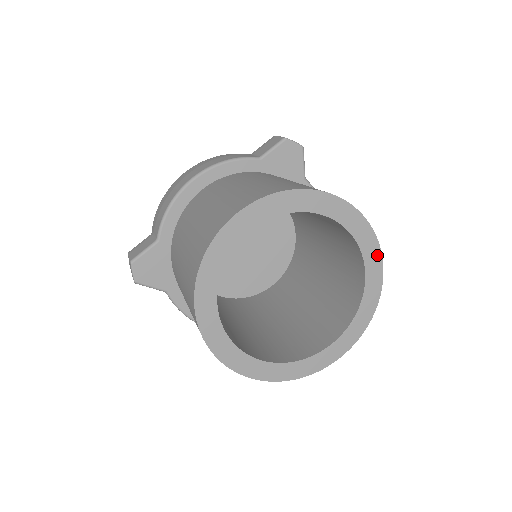
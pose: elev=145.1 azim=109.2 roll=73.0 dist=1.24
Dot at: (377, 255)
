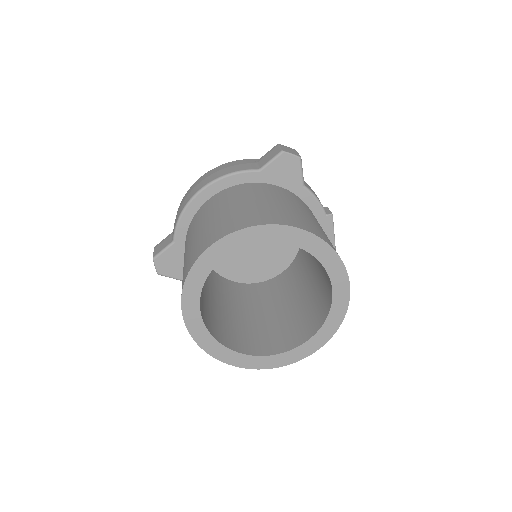
Dot at: (343, 274)
